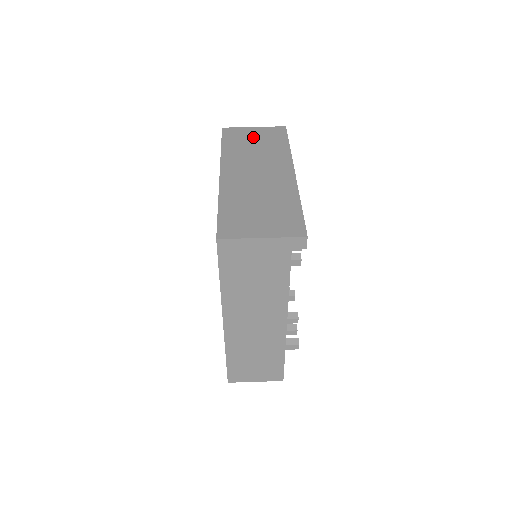
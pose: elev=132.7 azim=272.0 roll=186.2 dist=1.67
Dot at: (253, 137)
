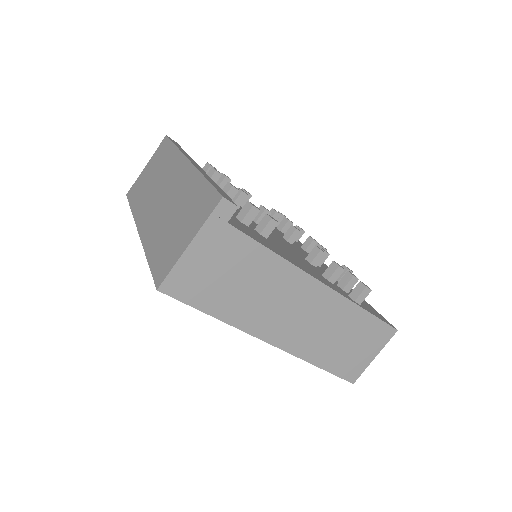
Dot at: (148, 174)
